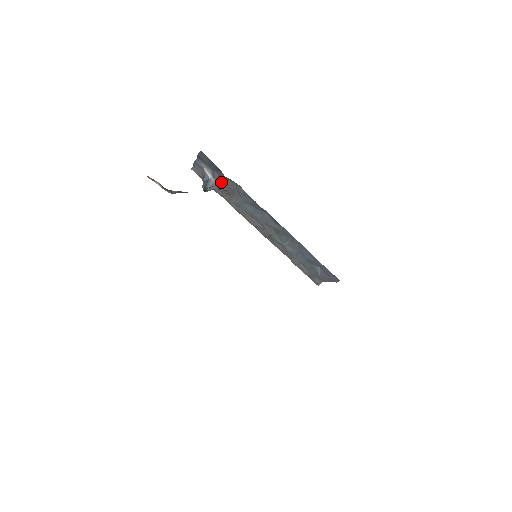
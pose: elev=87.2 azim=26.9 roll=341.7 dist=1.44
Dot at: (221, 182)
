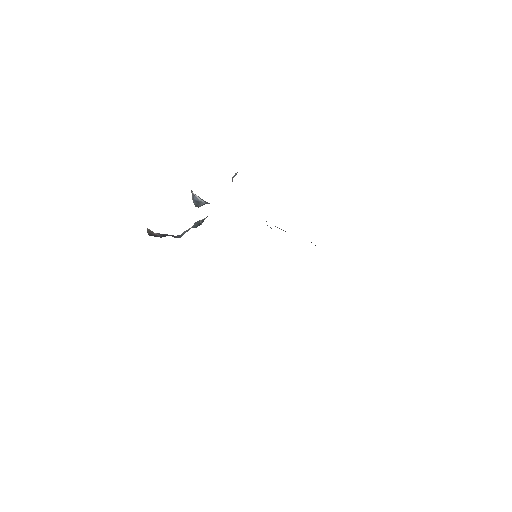
Dot at: occluded
